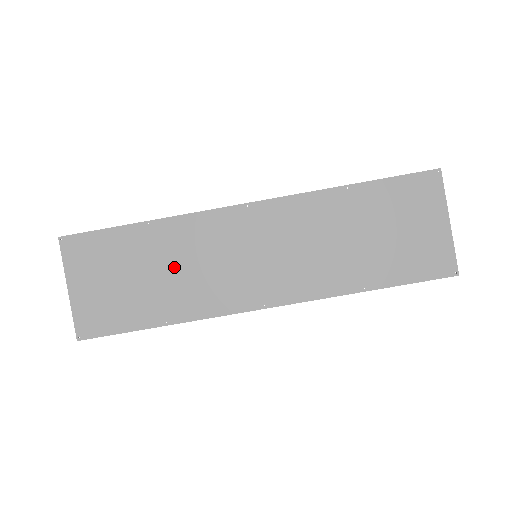
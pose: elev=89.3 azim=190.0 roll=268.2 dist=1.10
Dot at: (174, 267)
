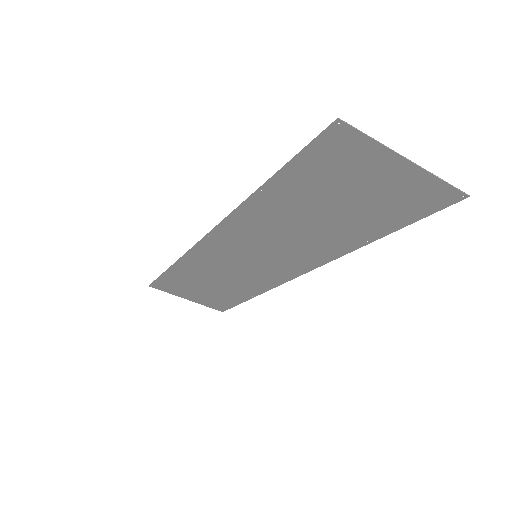
Dot at: (218, 277)
